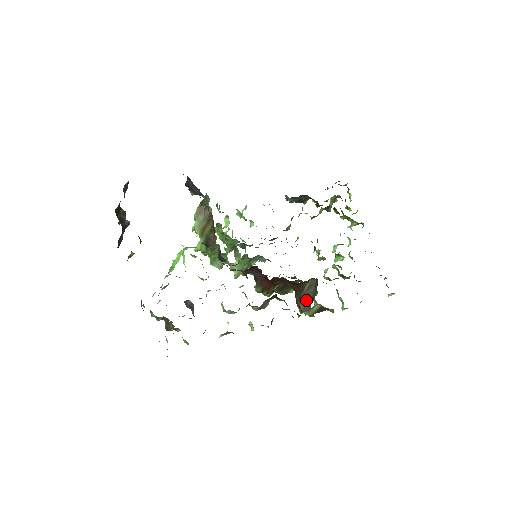
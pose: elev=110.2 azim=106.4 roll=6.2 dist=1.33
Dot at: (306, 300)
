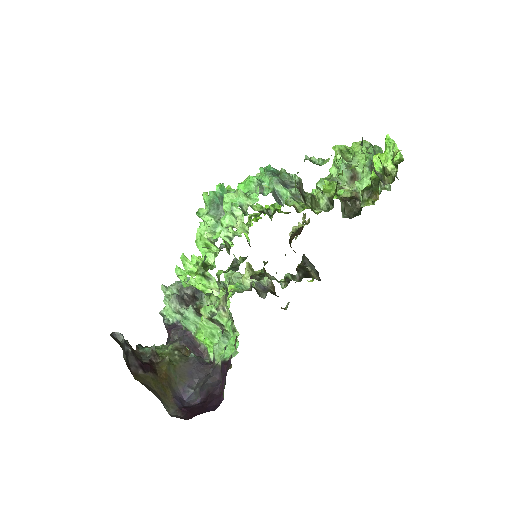
Dot at: occluded
